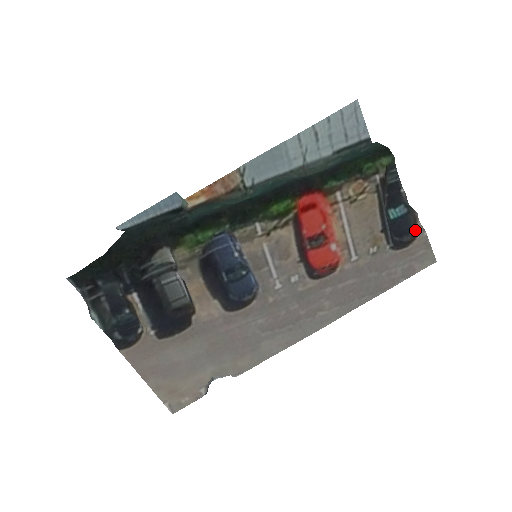
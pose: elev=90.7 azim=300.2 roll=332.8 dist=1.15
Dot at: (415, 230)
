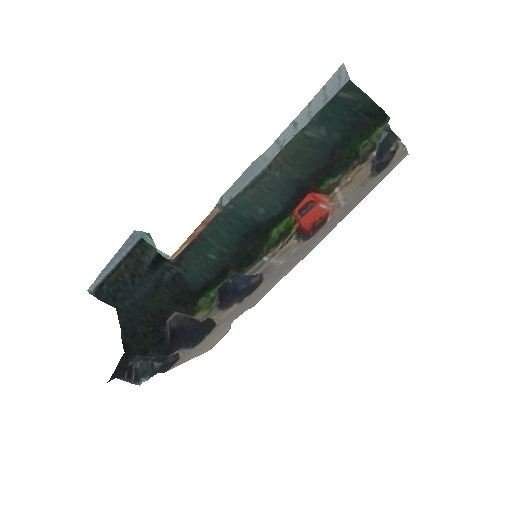
Dot at: (394, 146)
